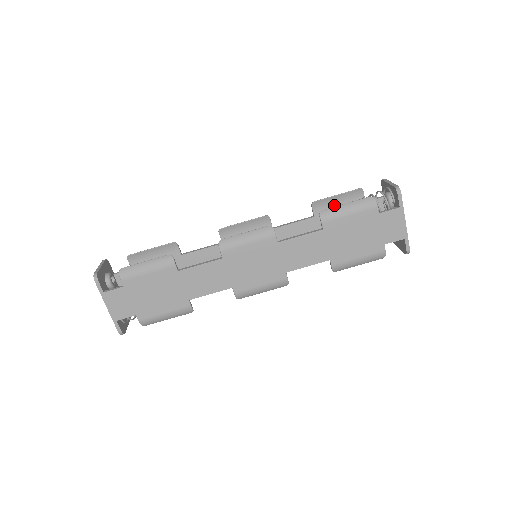
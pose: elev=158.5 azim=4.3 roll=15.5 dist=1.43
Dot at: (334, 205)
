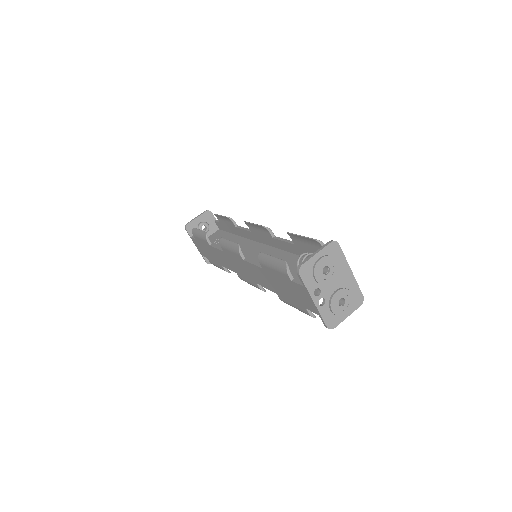
Dot at: (304, 242)
